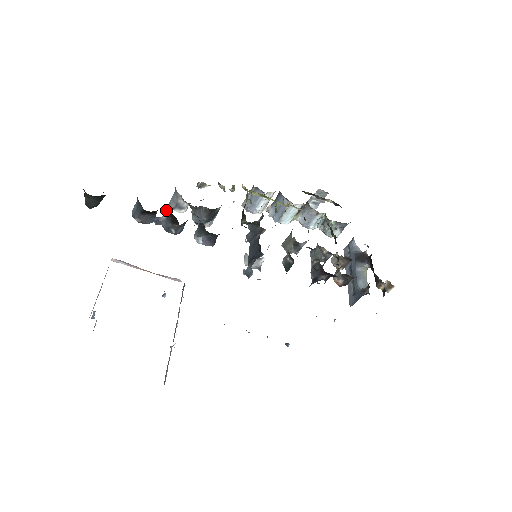
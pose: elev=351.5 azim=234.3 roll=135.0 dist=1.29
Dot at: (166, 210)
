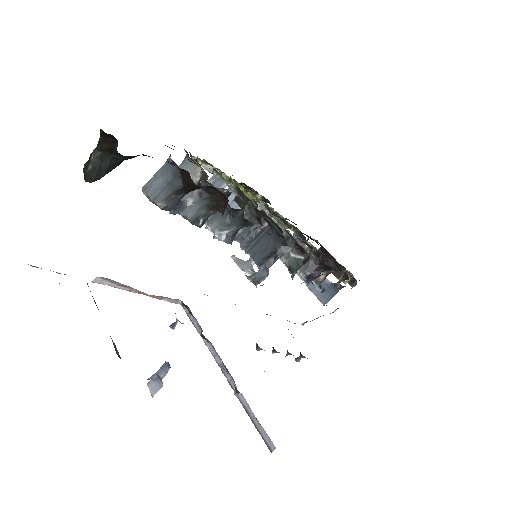
Dot at: (206, 188)
